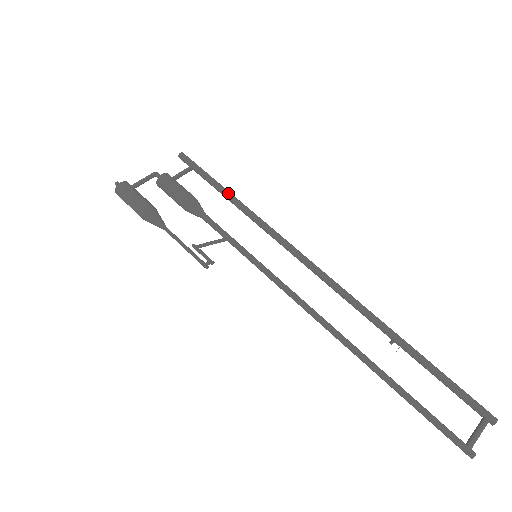
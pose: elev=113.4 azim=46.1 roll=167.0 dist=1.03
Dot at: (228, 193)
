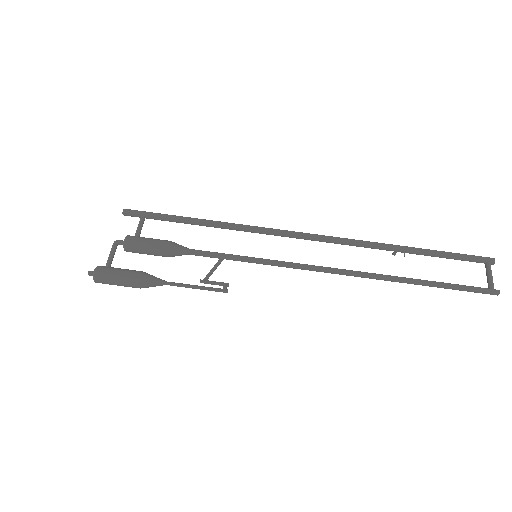
Dot at: (193, 219)
